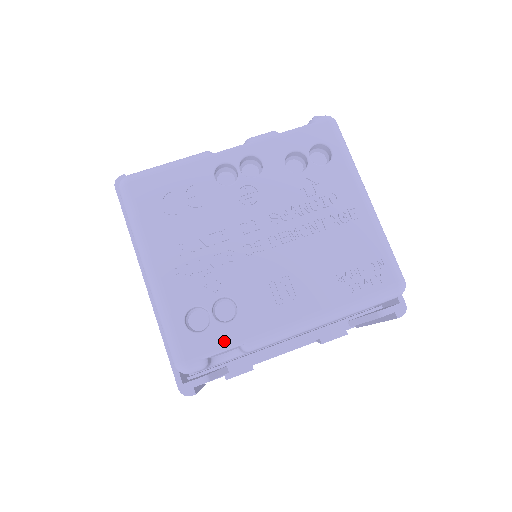
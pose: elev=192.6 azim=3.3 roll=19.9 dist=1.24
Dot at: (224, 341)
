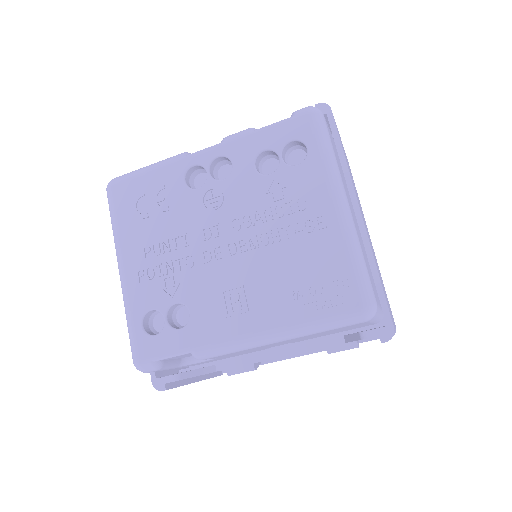
Dot at: (173, 347)
